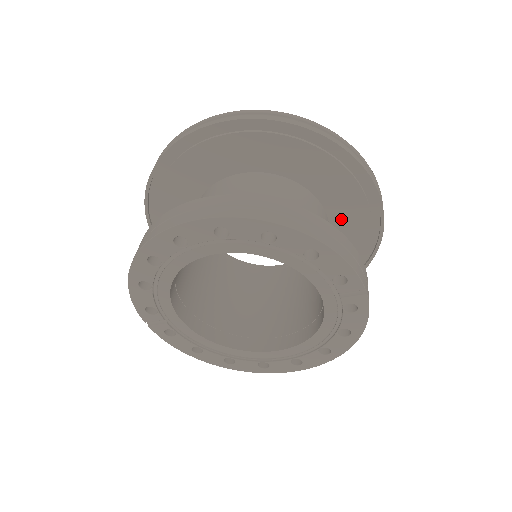
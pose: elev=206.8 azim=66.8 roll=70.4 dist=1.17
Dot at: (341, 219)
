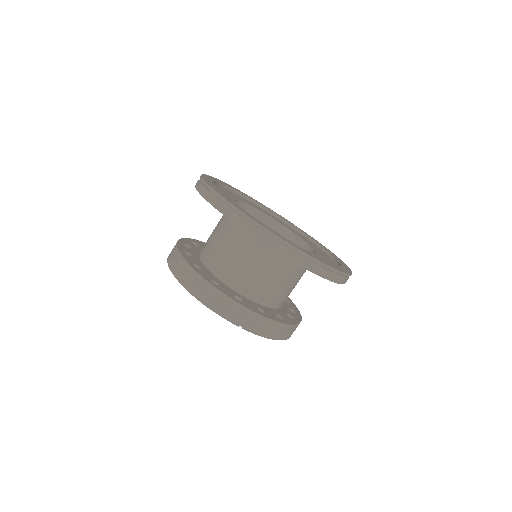
Dot at: occluded
